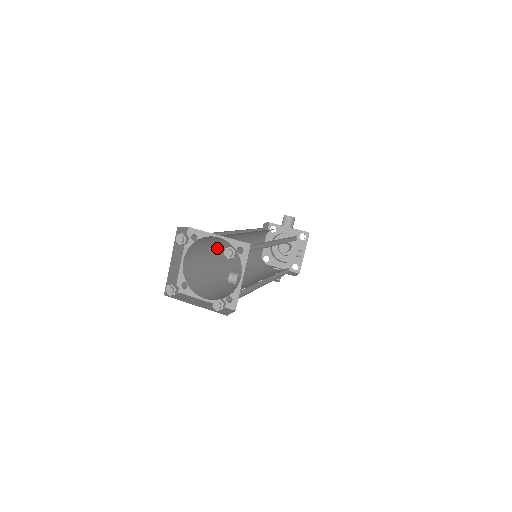
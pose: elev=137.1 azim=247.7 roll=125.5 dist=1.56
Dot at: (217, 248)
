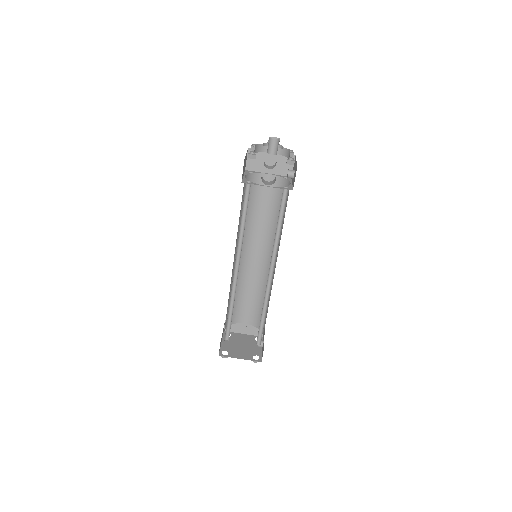
Dot at: occluded
